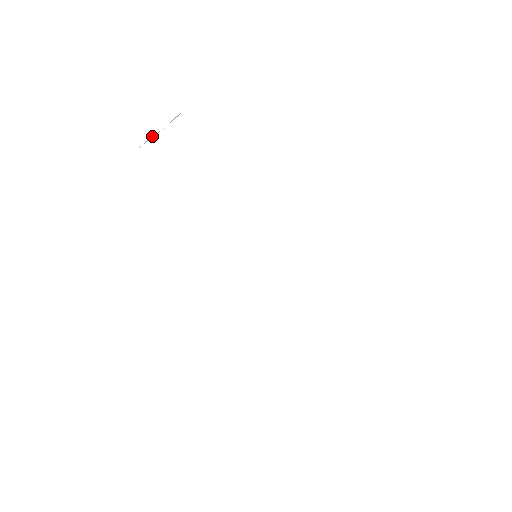
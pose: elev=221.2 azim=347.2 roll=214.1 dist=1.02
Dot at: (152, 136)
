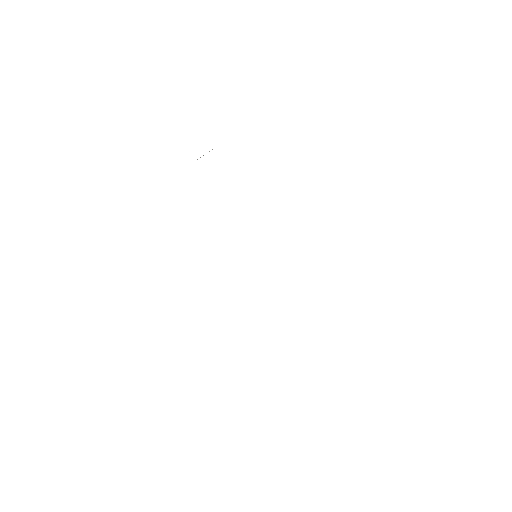
Dot at: occluded
